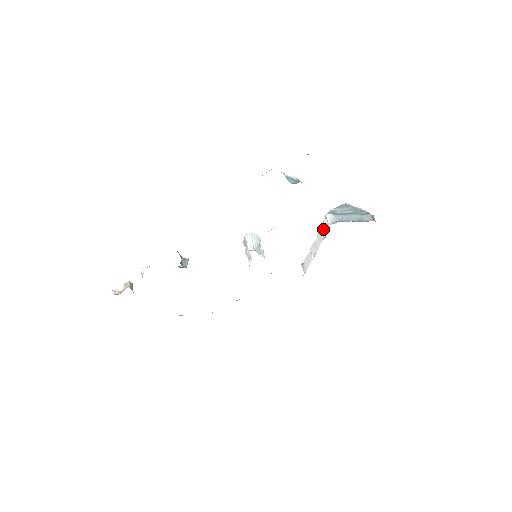
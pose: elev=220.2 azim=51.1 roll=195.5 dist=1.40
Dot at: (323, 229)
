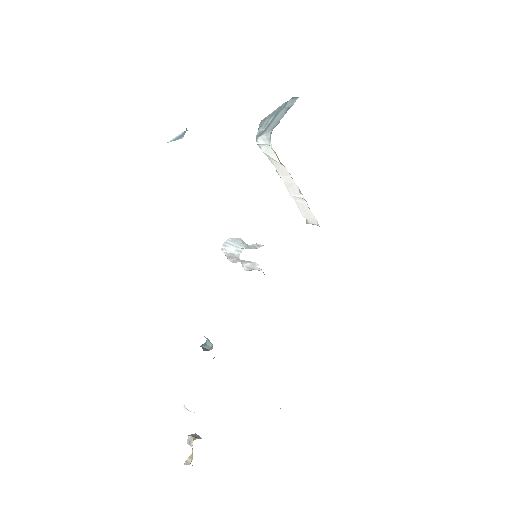
Dot at: (272, 158)
